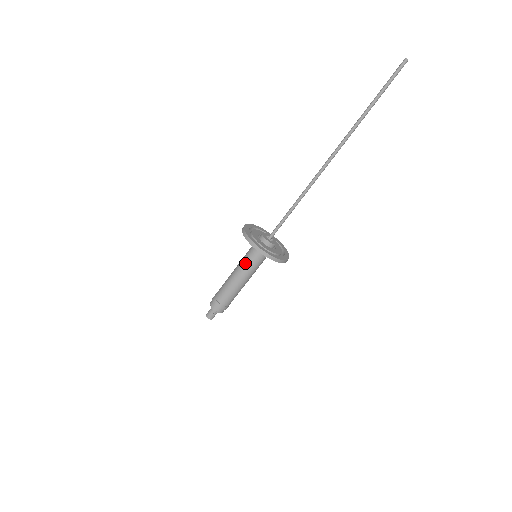
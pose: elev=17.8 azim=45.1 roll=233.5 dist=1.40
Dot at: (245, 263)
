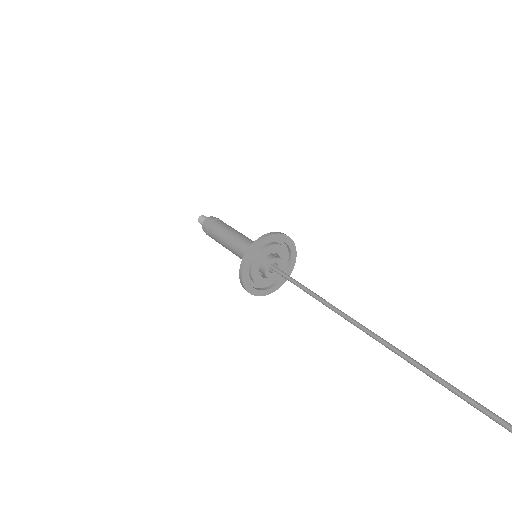
Dot at: (240, 255)
